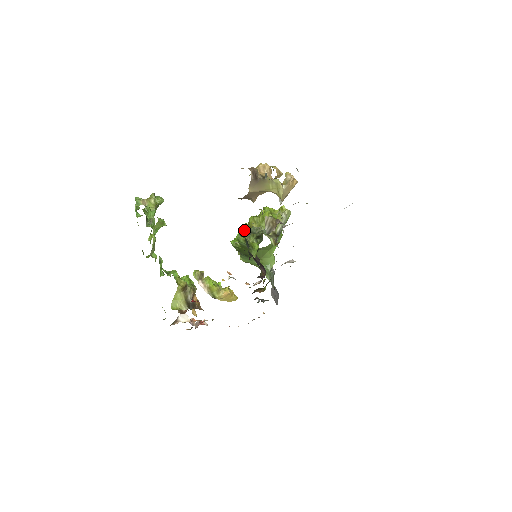
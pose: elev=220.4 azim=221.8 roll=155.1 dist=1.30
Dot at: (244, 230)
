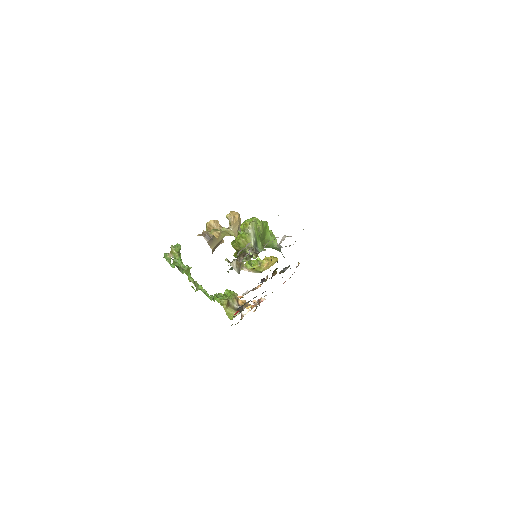
Dot at: occluded
